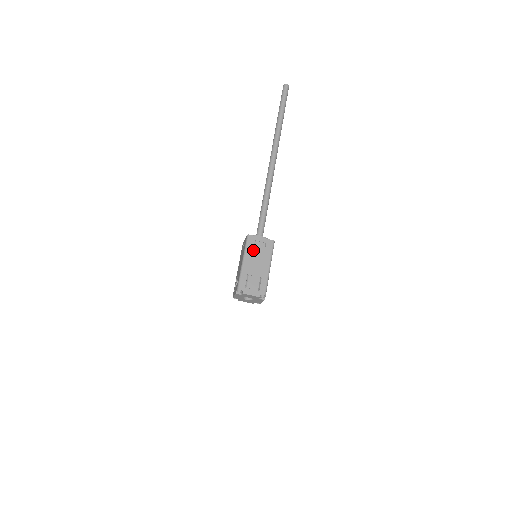
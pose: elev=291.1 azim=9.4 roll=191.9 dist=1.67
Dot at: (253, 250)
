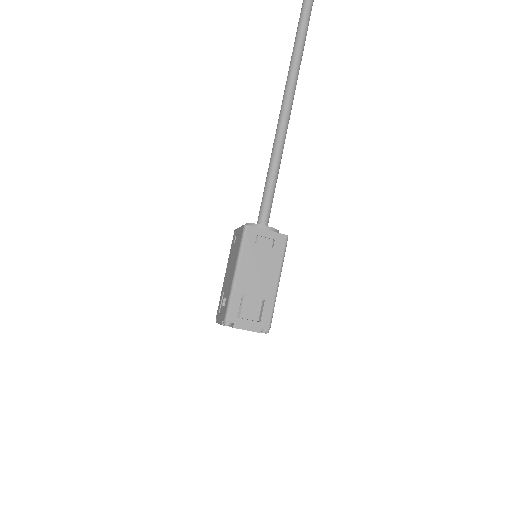
Dot at: (253, 252)
